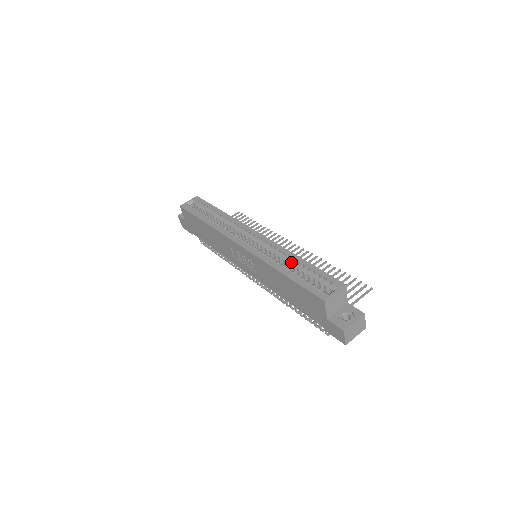
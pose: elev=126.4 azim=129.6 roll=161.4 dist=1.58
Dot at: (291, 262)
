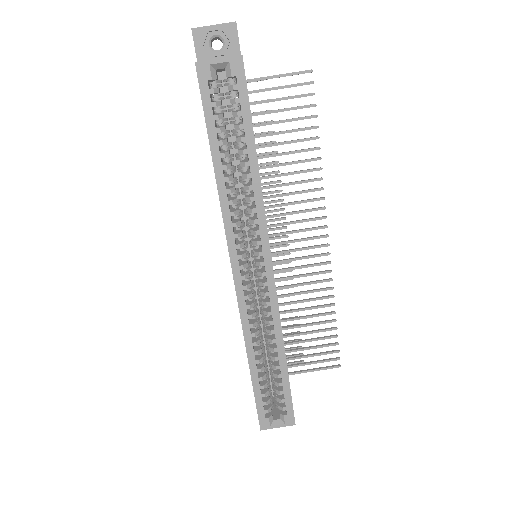
Dot at: (273, 349)
